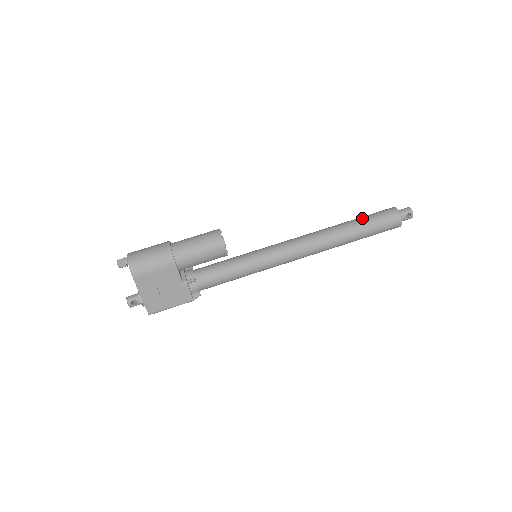
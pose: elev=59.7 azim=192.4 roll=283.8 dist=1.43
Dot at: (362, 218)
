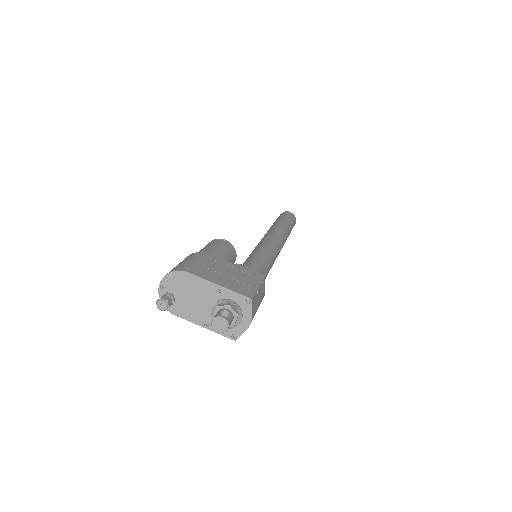
Dot at: occluded
